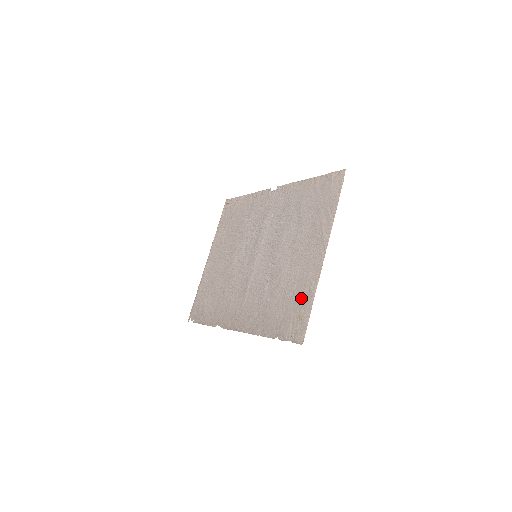
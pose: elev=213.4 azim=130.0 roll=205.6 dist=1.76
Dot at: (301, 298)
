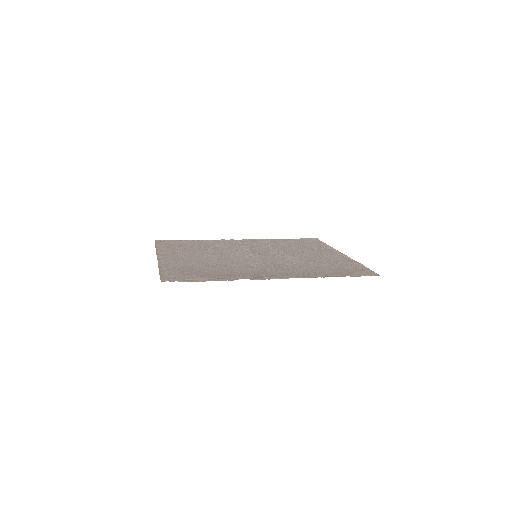
Dot at: (348, 264)
